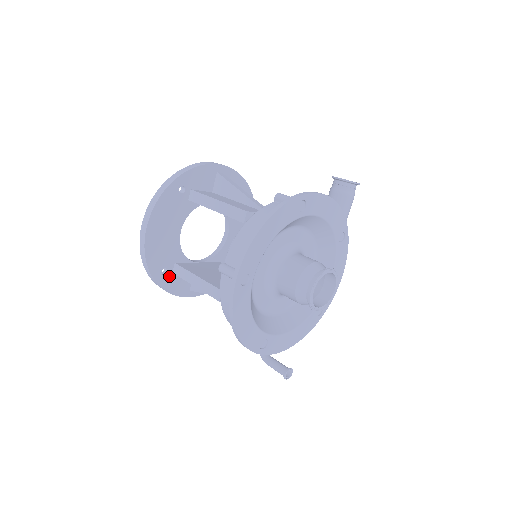
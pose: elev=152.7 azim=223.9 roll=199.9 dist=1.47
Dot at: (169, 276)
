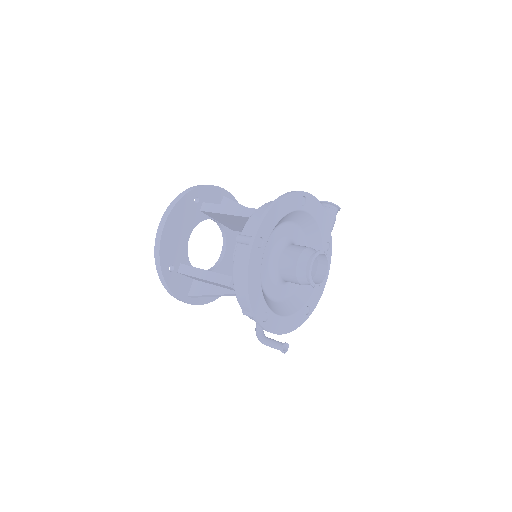
Dot at: (174, 275)
